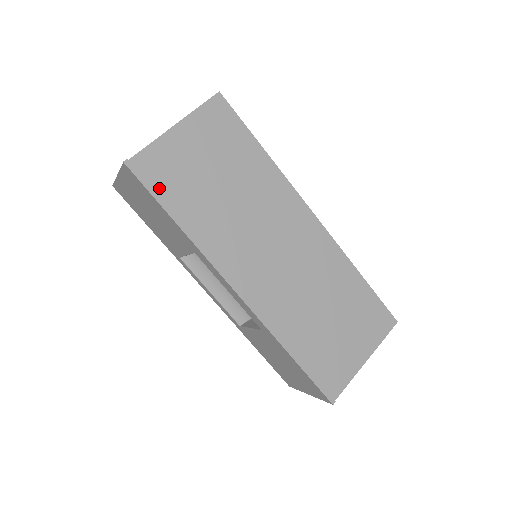
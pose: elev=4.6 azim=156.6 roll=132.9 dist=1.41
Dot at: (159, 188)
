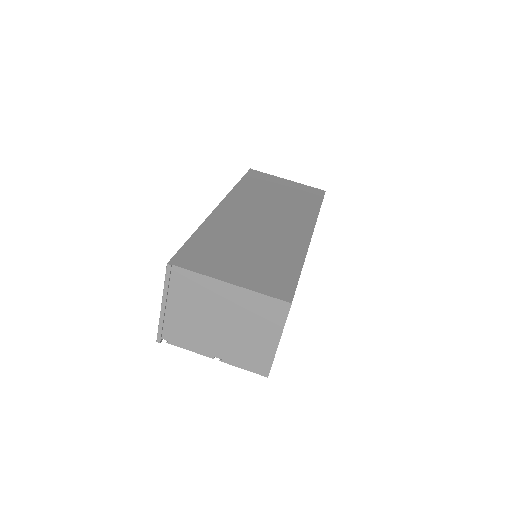
Dot at: (250, 177)
